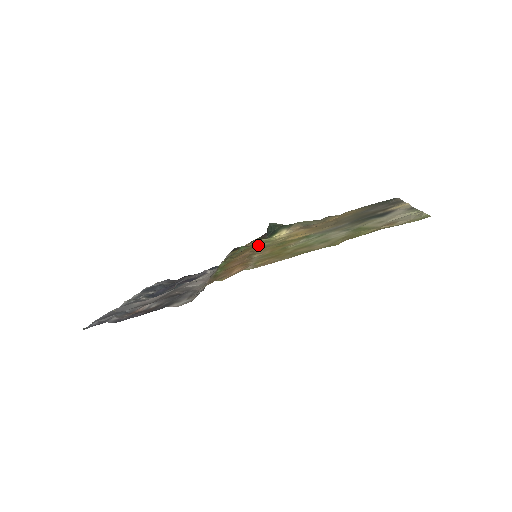
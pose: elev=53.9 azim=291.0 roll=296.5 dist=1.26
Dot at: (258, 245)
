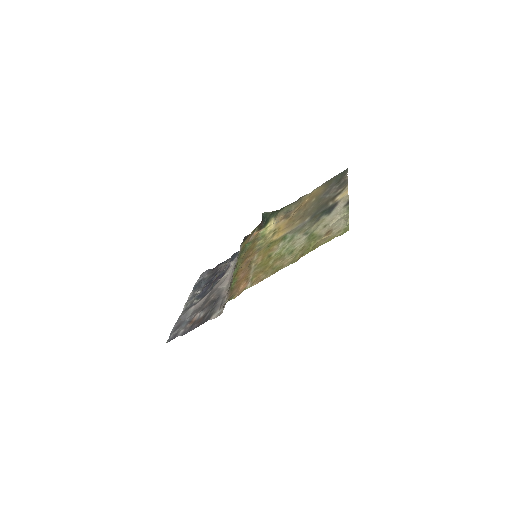
Dot at: (256, 244)
